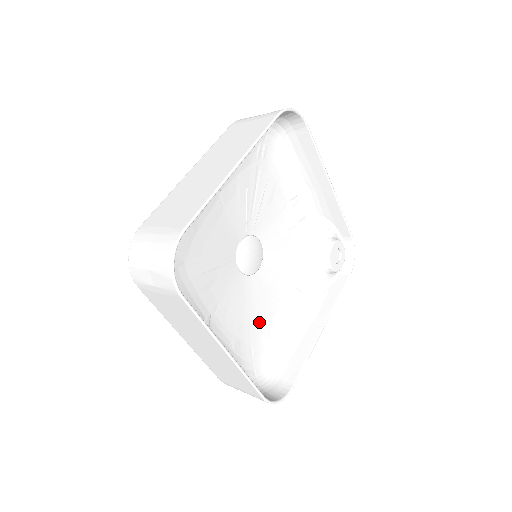
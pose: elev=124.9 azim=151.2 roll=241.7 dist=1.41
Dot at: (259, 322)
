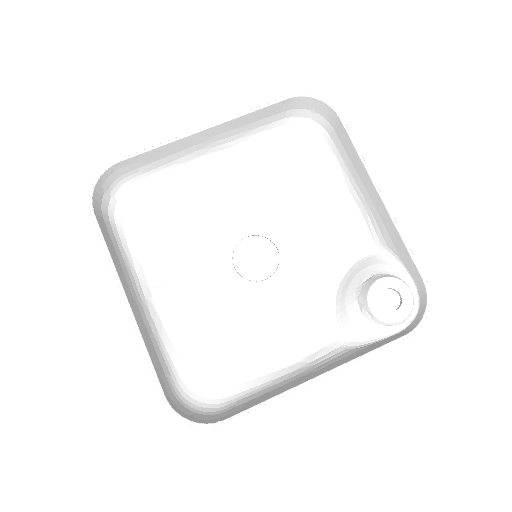
Dot at: (243, 340)
